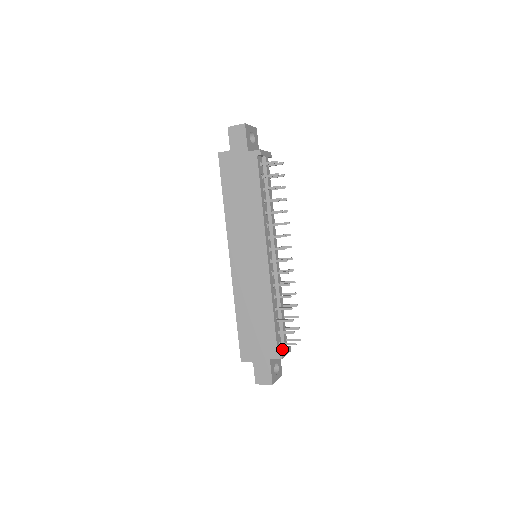
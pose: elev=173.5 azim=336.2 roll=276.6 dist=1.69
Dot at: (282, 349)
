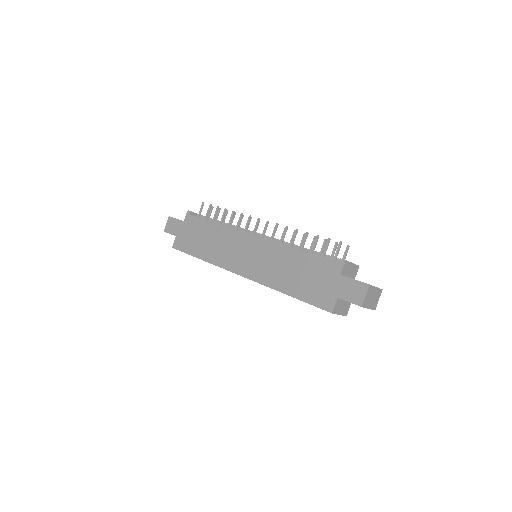
Dot at: occluded
